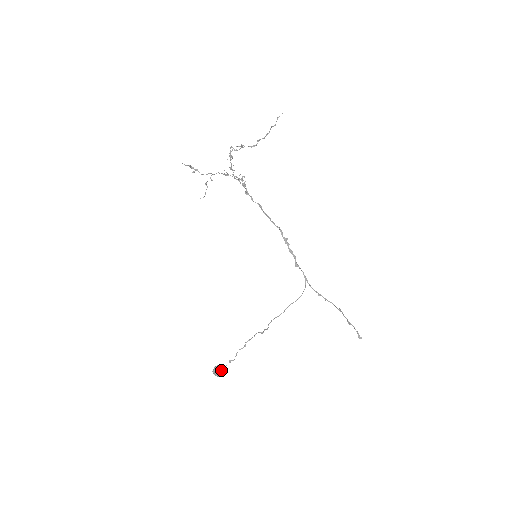
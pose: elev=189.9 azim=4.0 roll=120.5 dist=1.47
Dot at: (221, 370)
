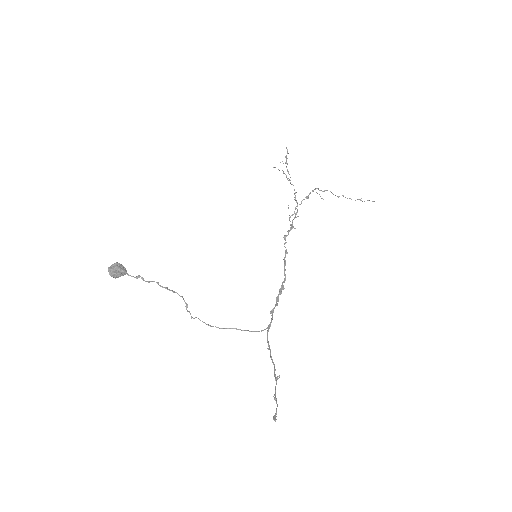
Dot at: (122, 271)
